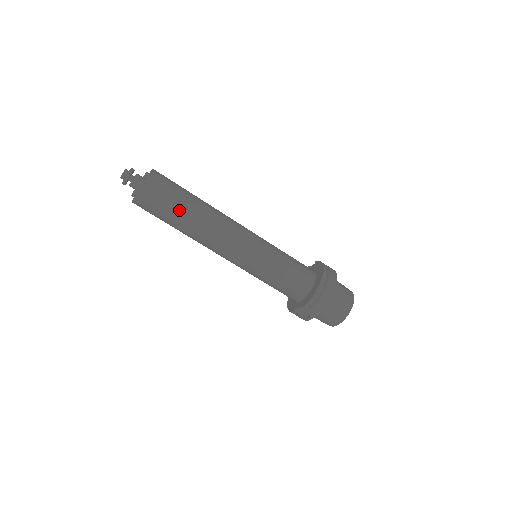
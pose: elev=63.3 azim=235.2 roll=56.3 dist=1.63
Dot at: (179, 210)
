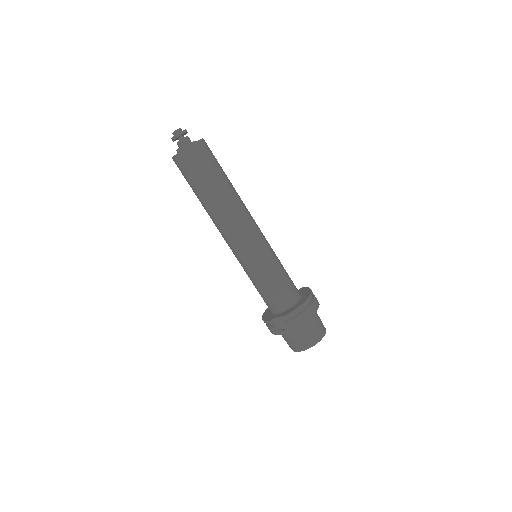
Dot at: (214, 180)
